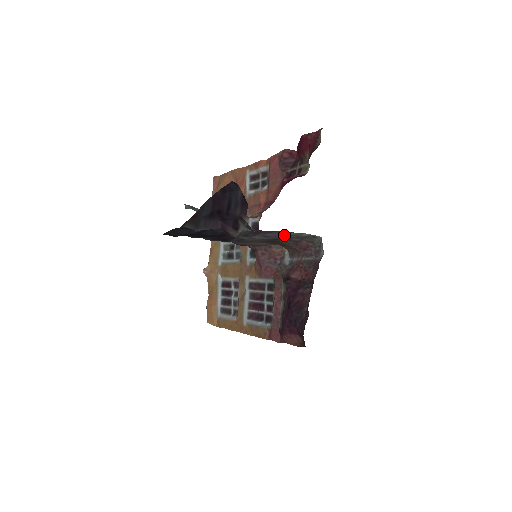
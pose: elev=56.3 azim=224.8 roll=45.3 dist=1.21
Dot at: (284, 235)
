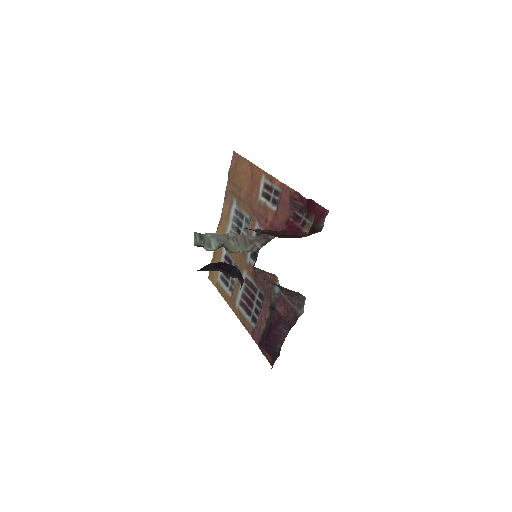
Dot at: (275, 284)
